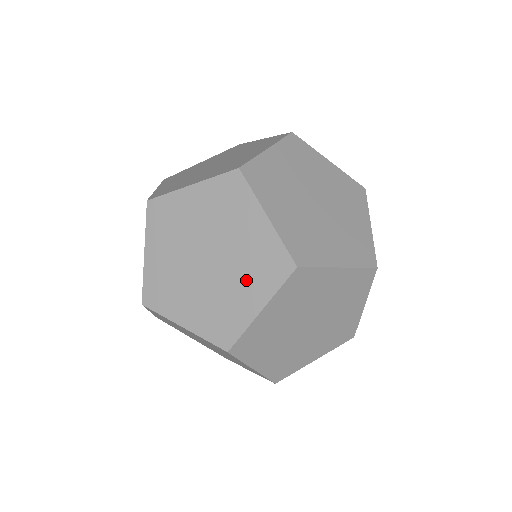
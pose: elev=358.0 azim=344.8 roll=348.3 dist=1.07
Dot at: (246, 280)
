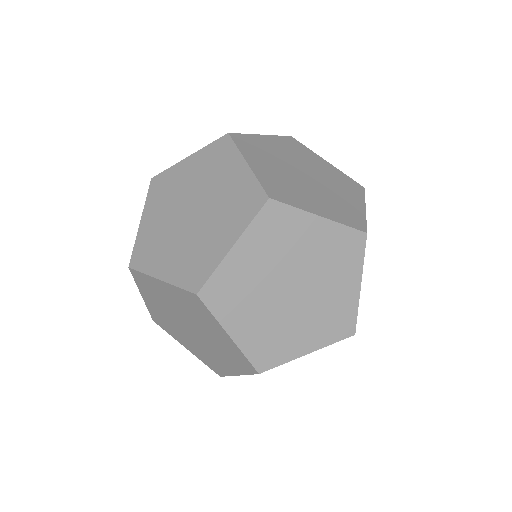
Dot at: (223, 356)
